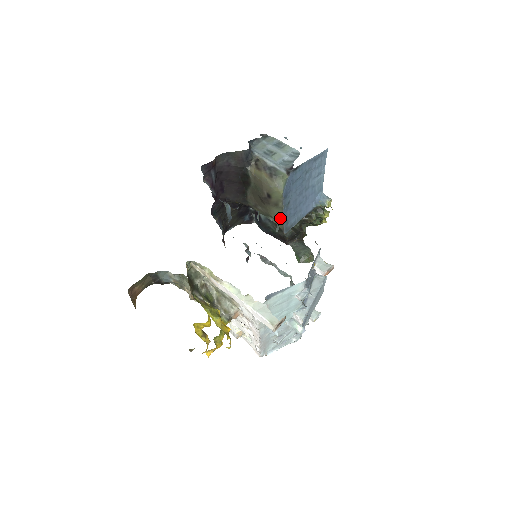
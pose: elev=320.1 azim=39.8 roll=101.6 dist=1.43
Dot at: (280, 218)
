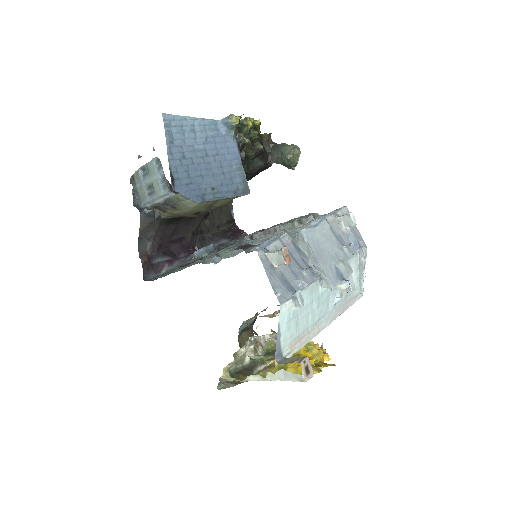
Dot at: (228, 199)
